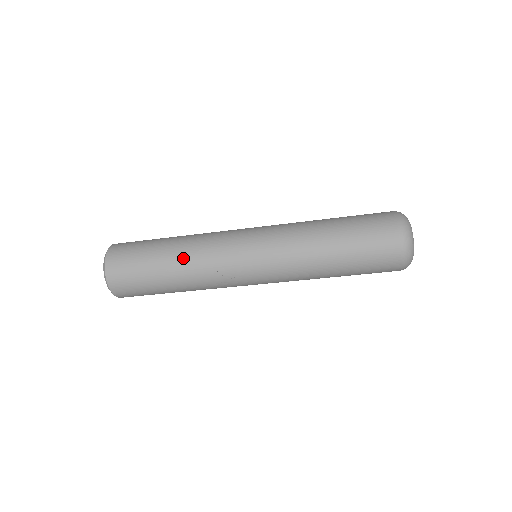
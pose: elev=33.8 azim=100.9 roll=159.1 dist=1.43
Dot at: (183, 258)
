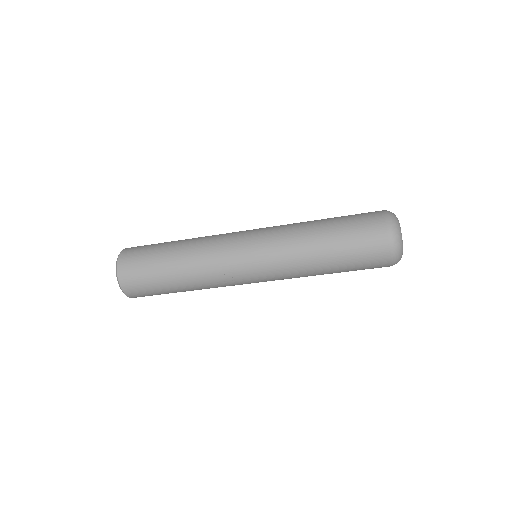
Dot at: (188, 259)
